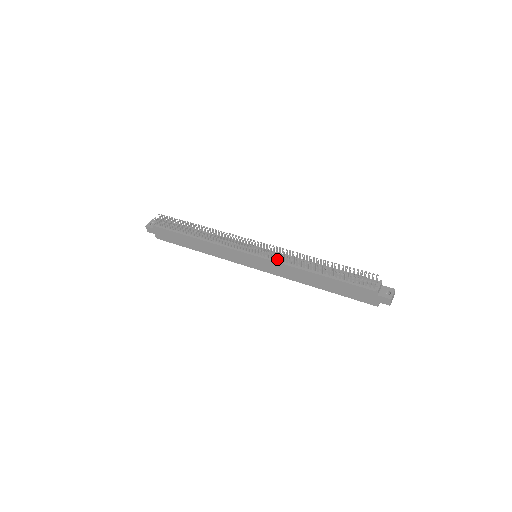
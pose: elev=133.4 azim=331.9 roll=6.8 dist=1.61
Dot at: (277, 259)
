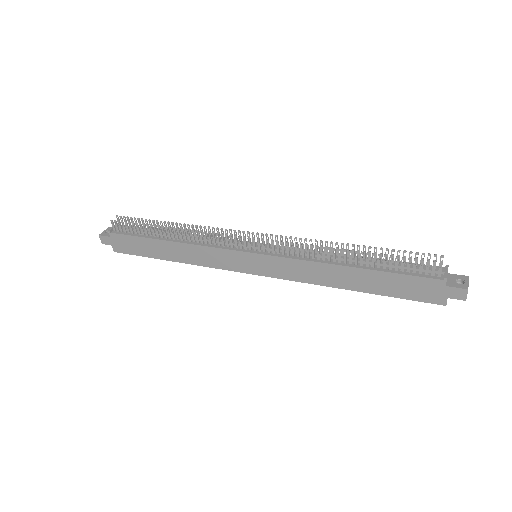
Dot at: (288, 254)
